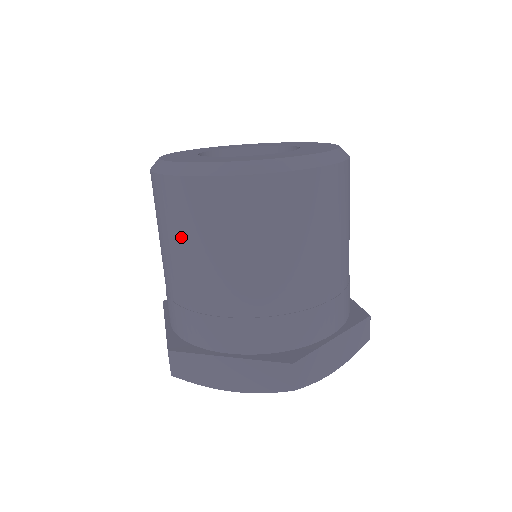
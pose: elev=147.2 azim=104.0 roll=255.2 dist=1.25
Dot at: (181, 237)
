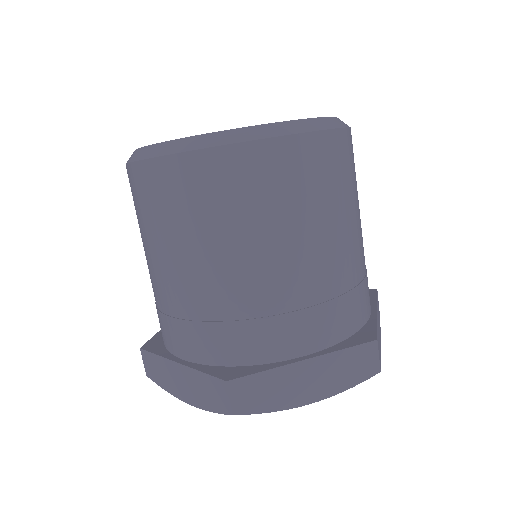
Dot at: (140, 229)
